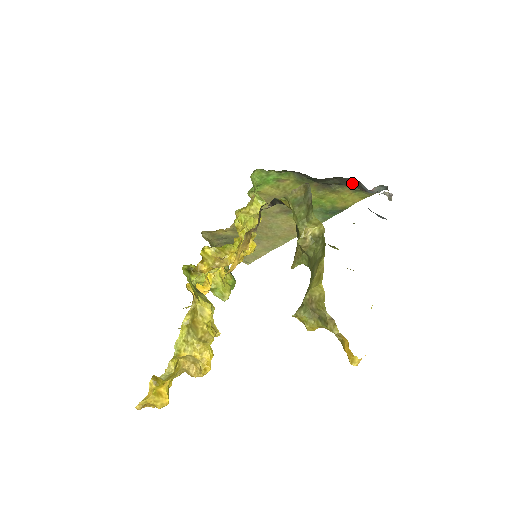
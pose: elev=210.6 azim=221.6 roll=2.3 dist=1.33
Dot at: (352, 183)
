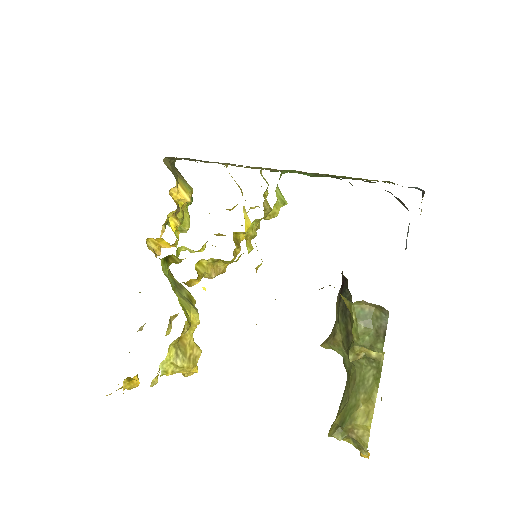
Dot at: (395, 197)
